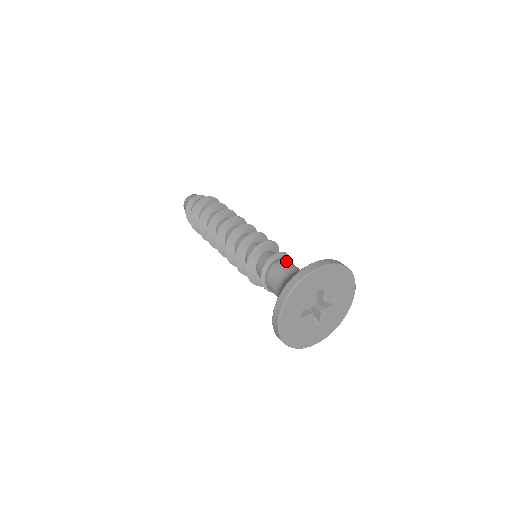
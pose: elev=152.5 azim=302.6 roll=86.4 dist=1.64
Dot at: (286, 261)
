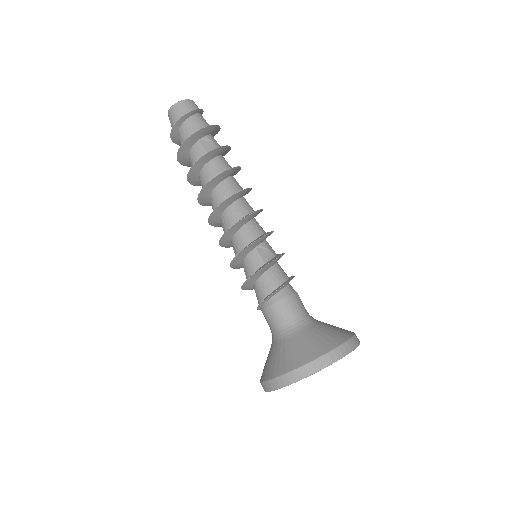
Dot at: (290, 298)
